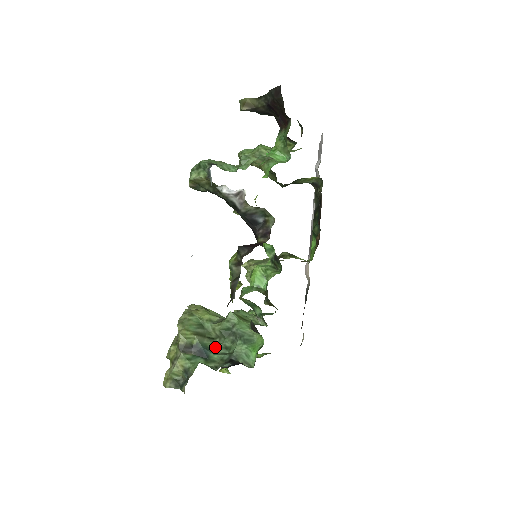
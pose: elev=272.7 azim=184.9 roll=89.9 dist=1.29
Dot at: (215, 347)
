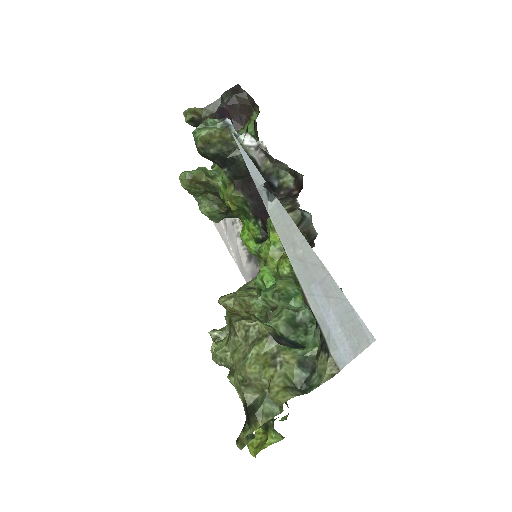
Dot at: occluded
